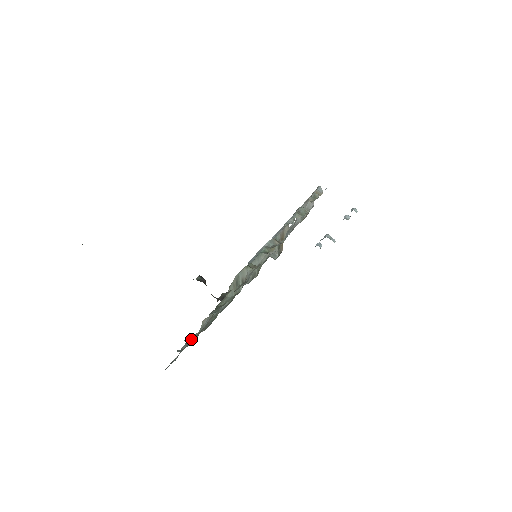
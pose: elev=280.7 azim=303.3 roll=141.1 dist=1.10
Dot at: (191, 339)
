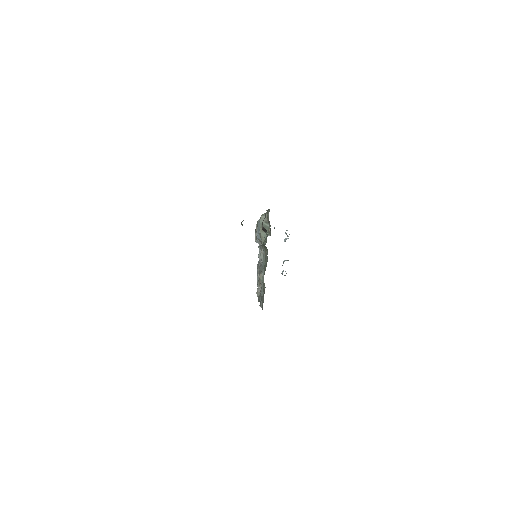
Dot at: (261, 298)
